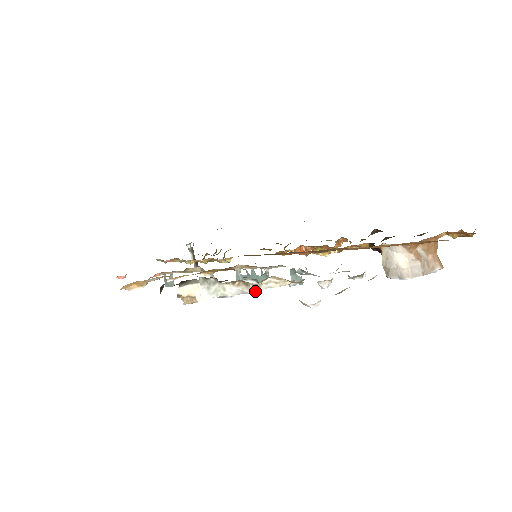
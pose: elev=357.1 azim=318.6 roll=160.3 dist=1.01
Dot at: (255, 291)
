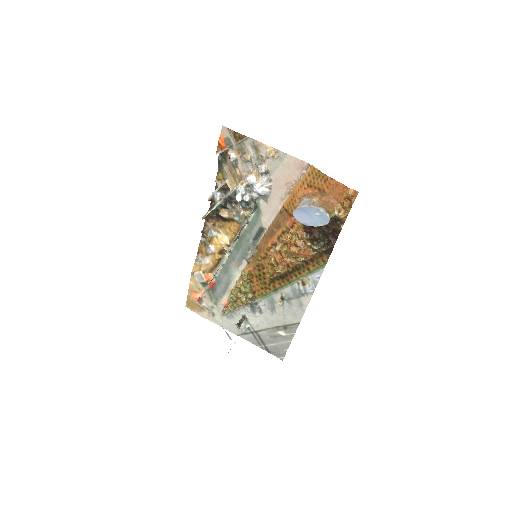
Dot at: (224, 182)
